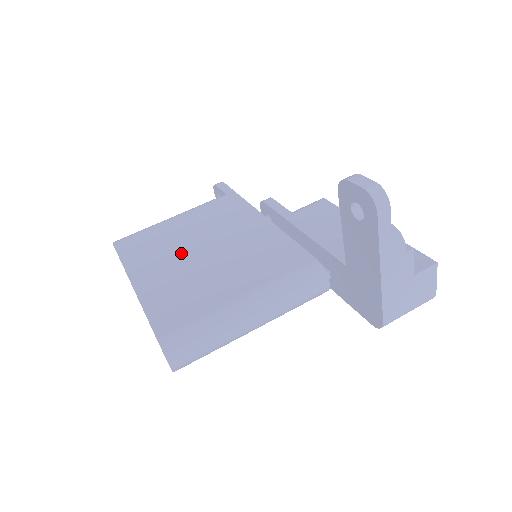
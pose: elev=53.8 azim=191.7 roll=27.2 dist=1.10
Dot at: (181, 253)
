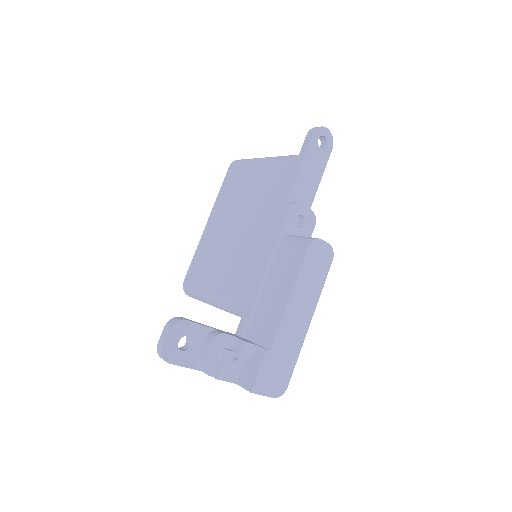
Dot at: (232, 217)
